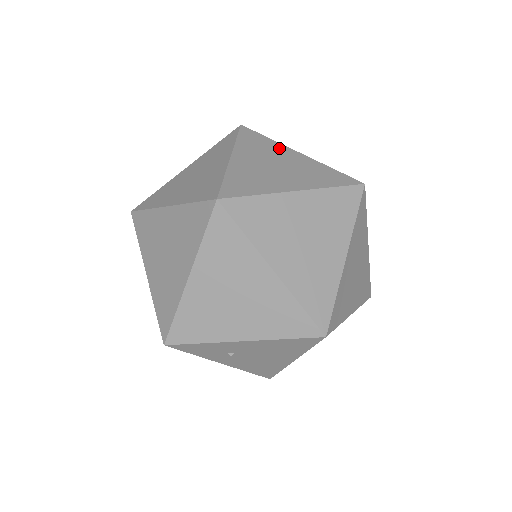
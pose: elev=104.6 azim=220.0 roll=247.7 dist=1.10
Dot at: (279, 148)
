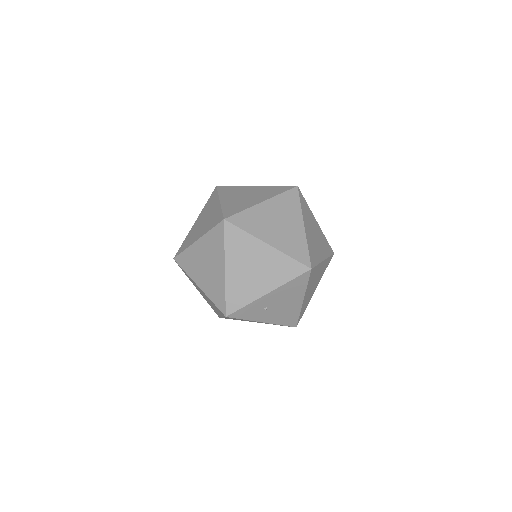
Dot at: (243, 188)
